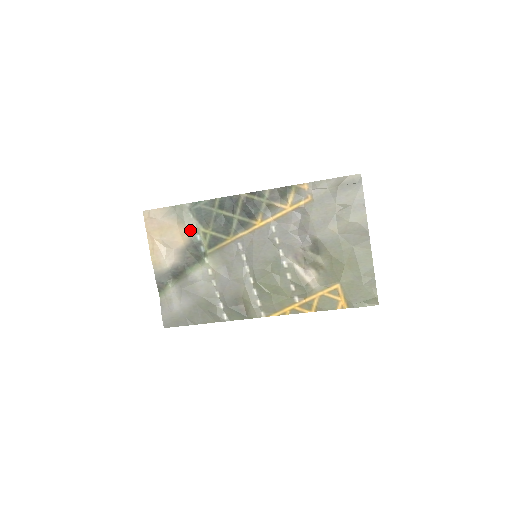
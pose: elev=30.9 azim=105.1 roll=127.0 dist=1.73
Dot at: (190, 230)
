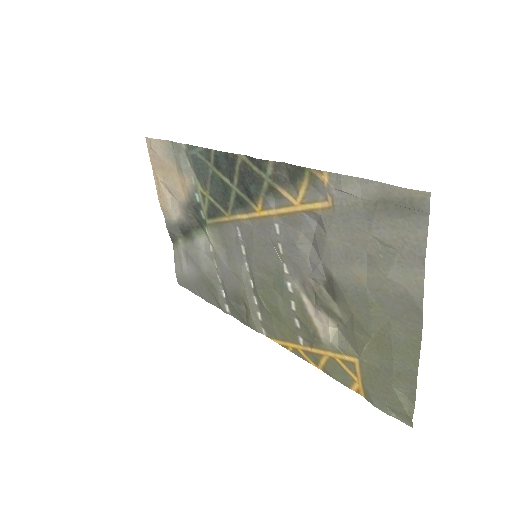
Dot at: (188, 183)
